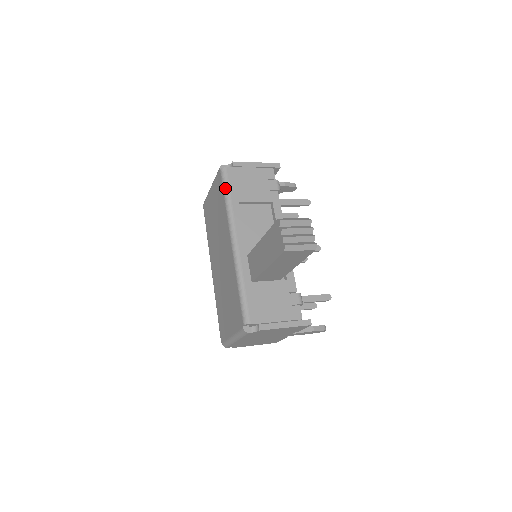
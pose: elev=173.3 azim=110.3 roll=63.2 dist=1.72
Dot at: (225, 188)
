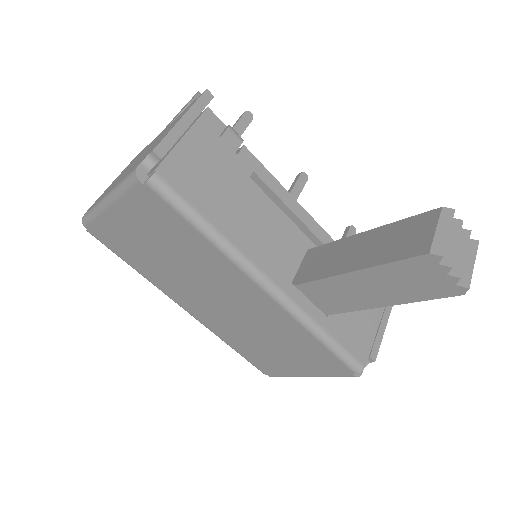
Dot at: (186, 213)
